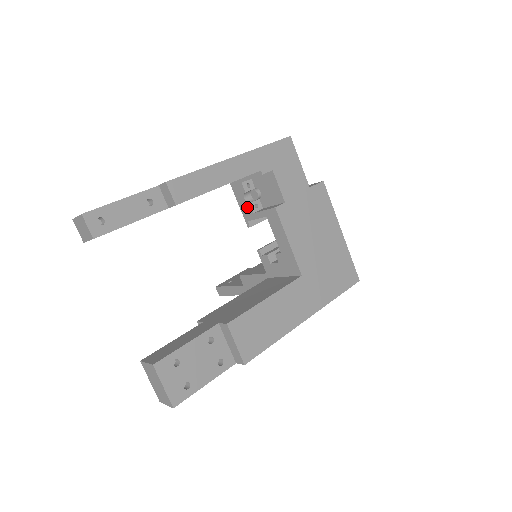
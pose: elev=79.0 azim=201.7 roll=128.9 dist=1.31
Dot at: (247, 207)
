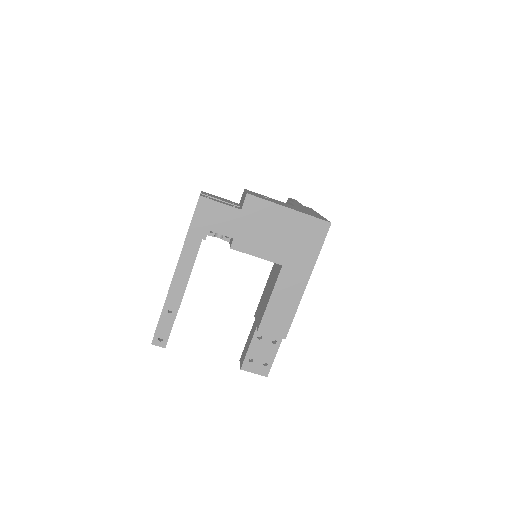
Dot at: (224, 240)
